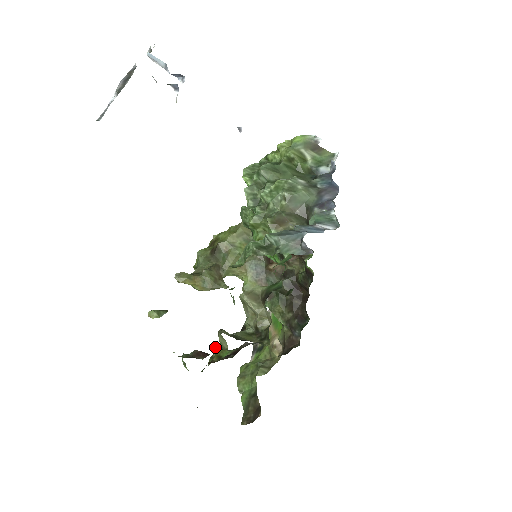
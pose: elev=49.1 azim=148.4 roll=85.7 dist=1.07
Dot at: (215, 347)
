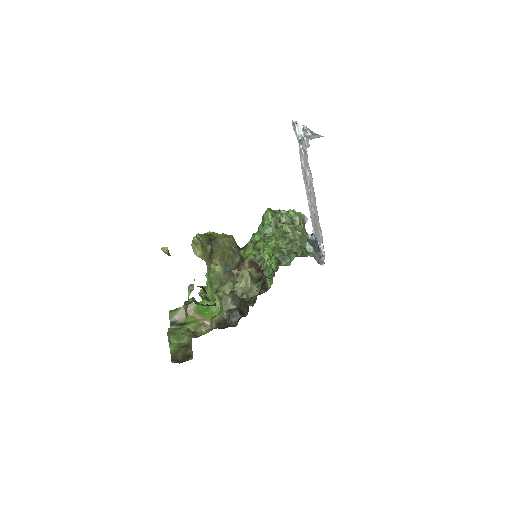
Dot at: (221, 290)
